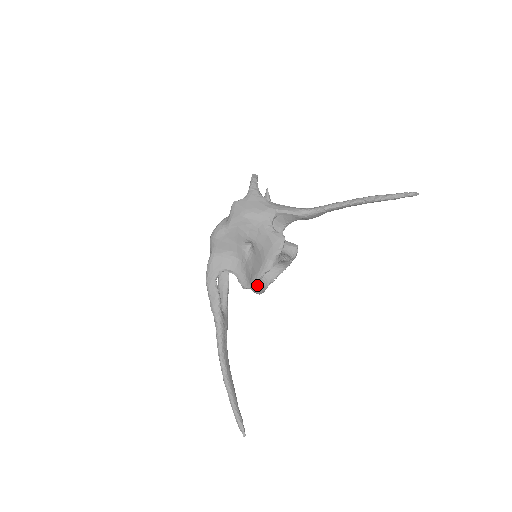
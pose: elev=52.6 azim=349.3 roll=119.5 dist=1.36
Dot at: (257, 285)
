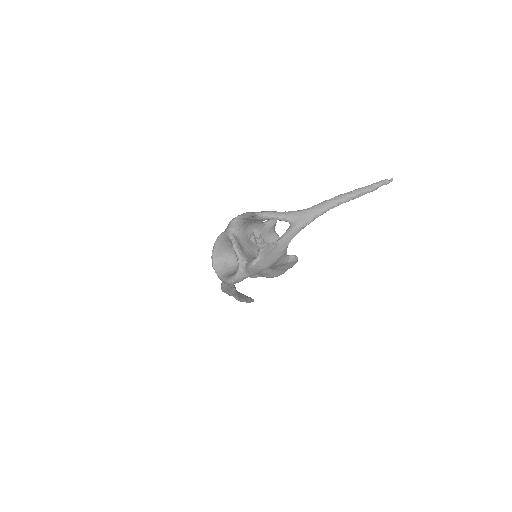
Dot at: occluded
